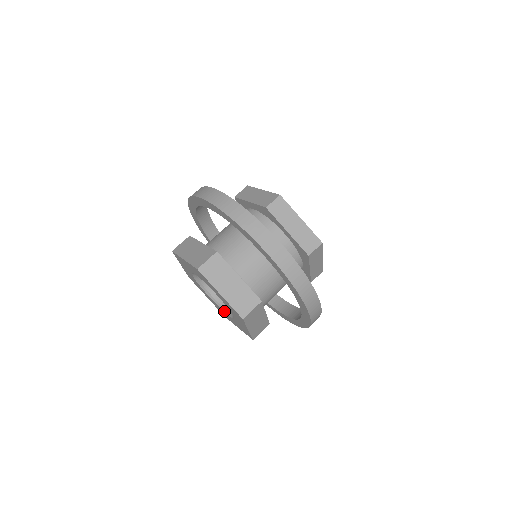
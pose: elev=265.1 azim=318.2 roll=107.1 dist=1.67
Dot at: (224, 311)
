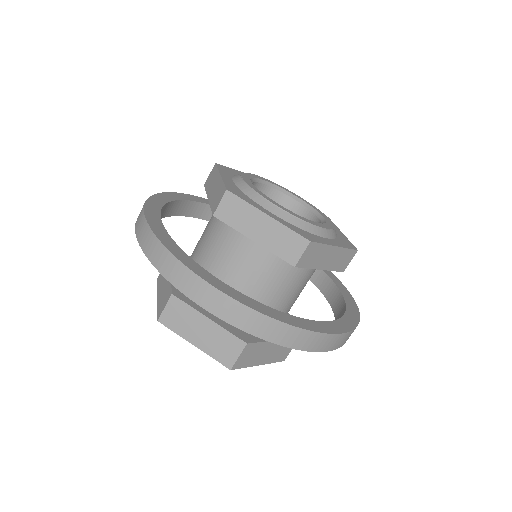
Dot at: occluded
